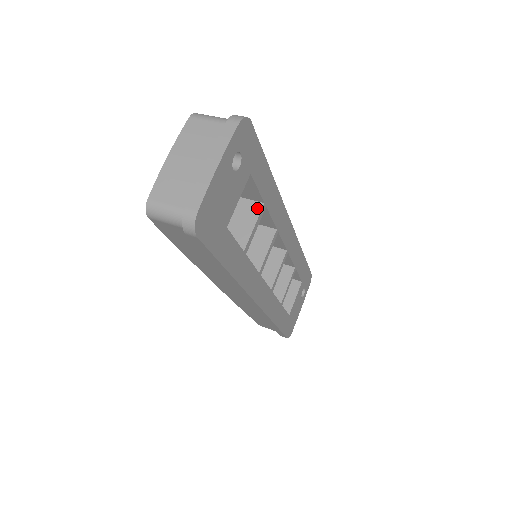
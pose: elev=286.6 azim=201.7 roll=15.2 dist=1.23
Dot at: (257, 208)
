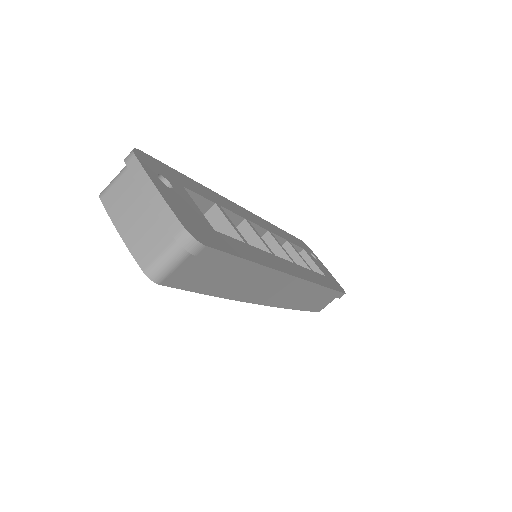
Dot at: (216, 212)
